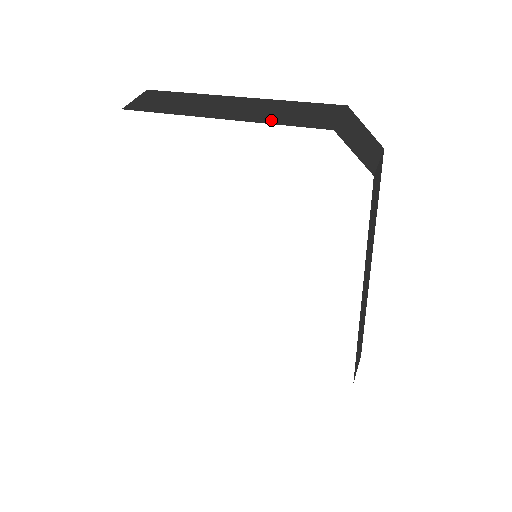
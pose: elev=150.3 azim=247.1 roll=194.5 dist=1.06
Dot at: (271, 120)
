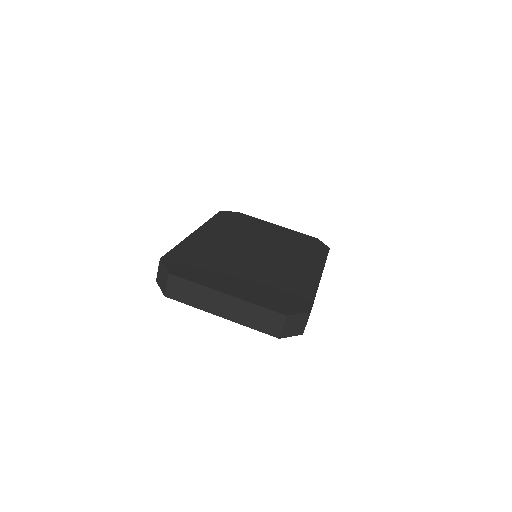
Dot at: (248, 324)
